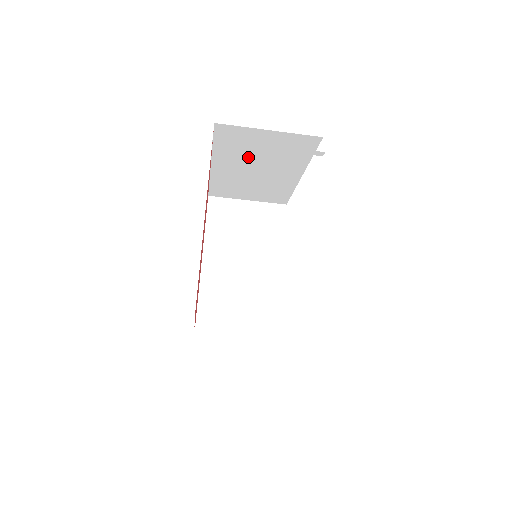
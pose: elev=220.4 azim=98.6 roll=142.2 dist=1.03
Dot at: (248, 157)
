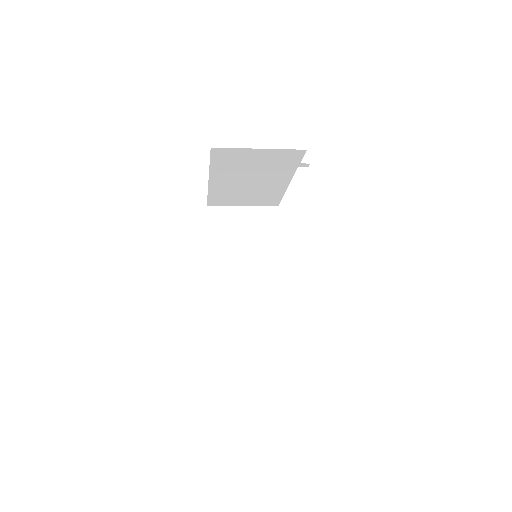
Dot at: (242, 171)
